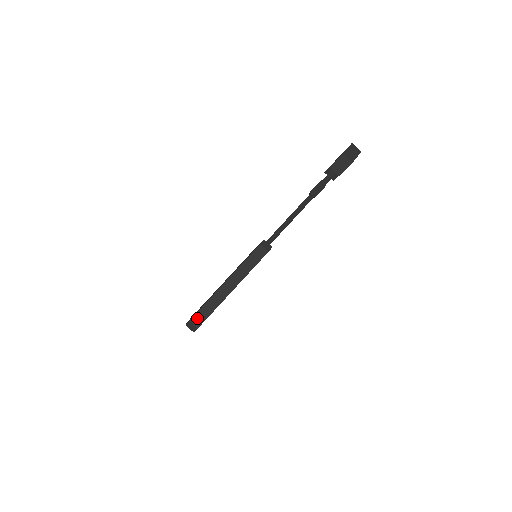
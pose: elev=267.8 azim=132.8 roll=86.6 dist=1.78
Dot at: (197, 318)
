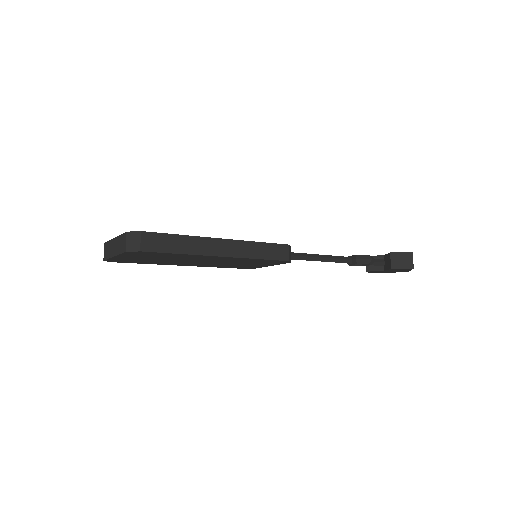
Dot at: (153, 239)
